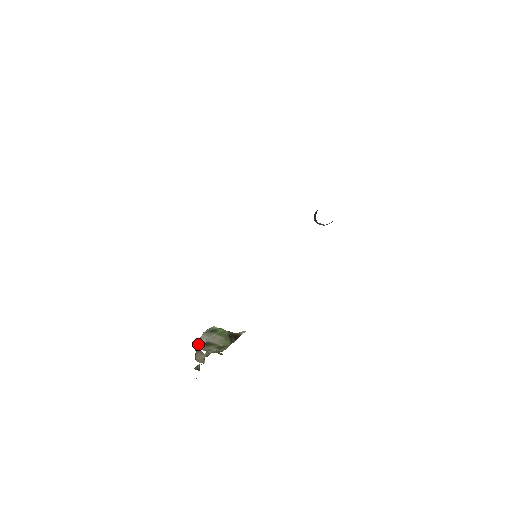
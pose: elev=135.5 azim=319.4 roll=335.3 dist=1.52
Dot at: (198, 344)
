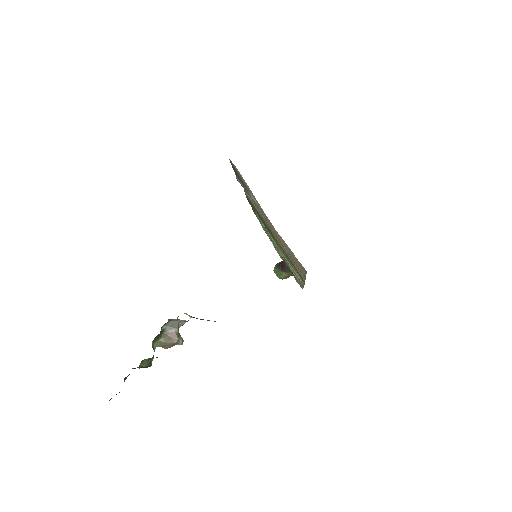
Dot at: occluded
